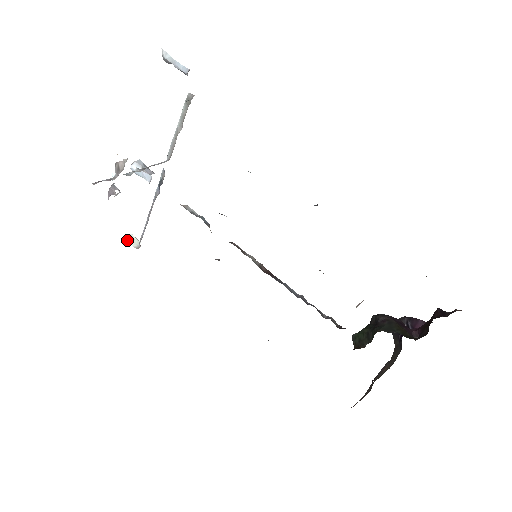
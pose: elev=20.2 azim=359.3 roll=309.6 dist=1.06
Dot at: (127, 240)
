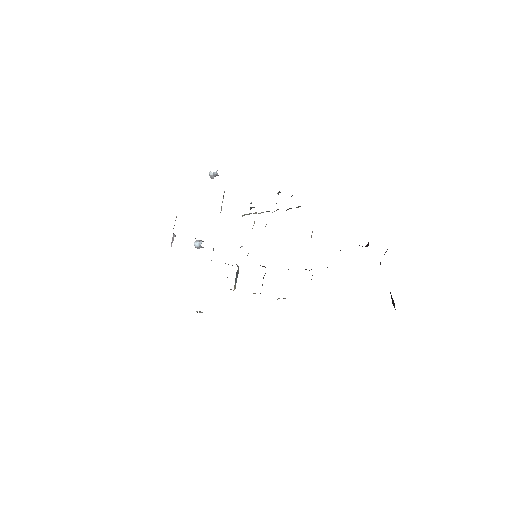
Dot at: occluded
